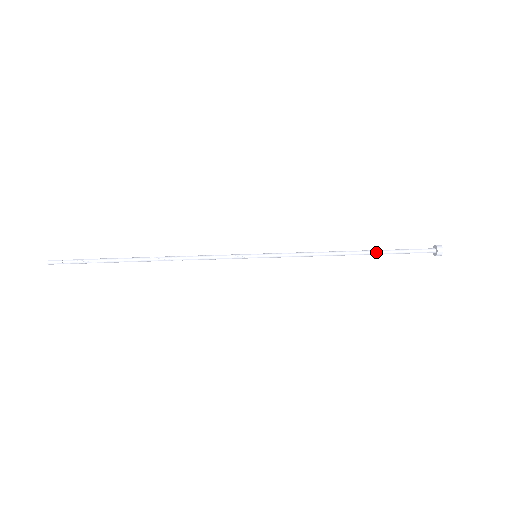
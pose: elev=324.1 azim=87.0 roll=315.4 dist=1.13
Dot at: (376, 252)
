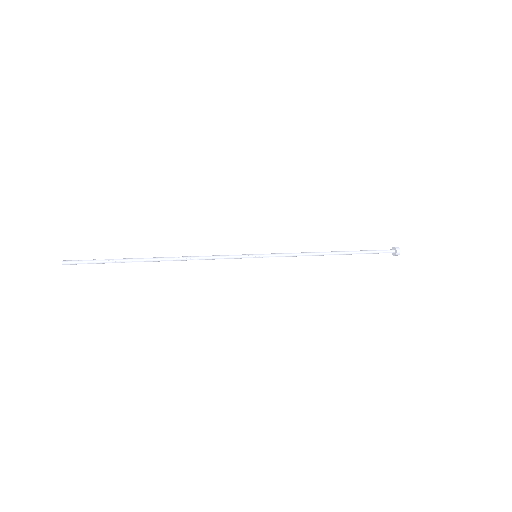
Dot at: (351, 251)
